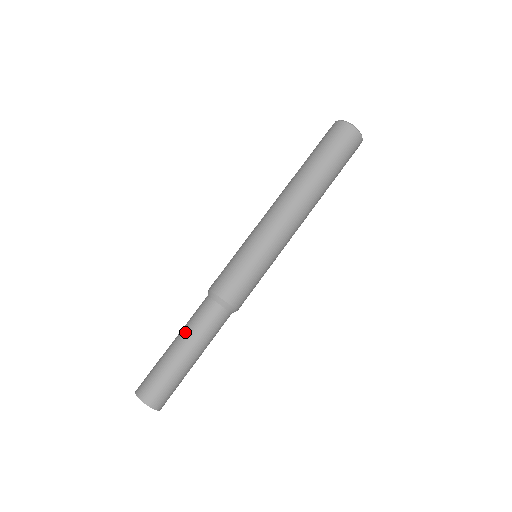
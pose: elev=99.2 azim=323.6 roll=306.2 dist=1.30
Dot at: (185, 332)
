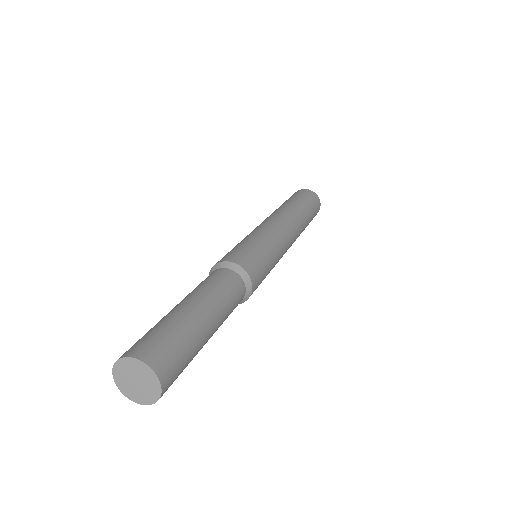
Dot at: occluded
